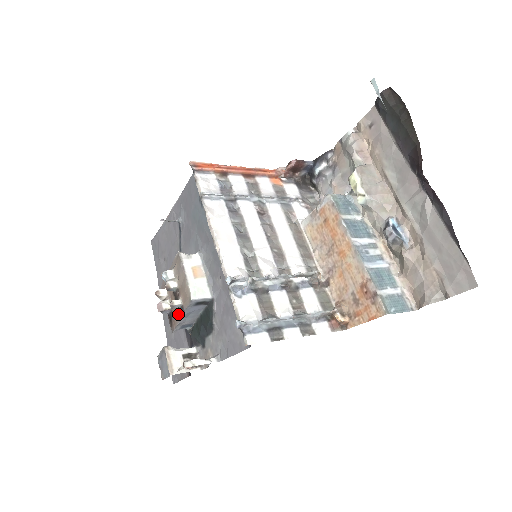
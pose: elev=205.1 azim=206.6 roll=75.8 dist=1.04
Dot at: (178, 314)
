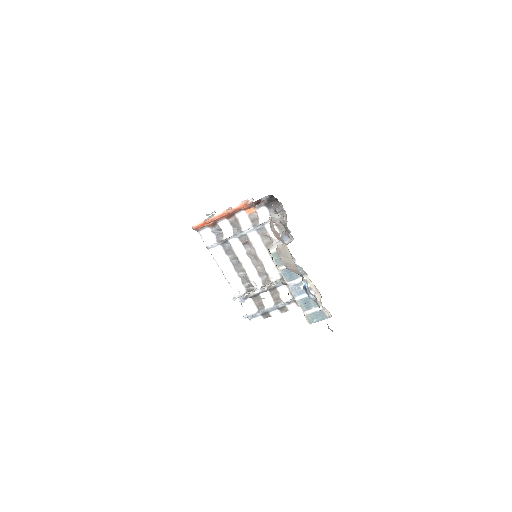
Dot at: occluded
